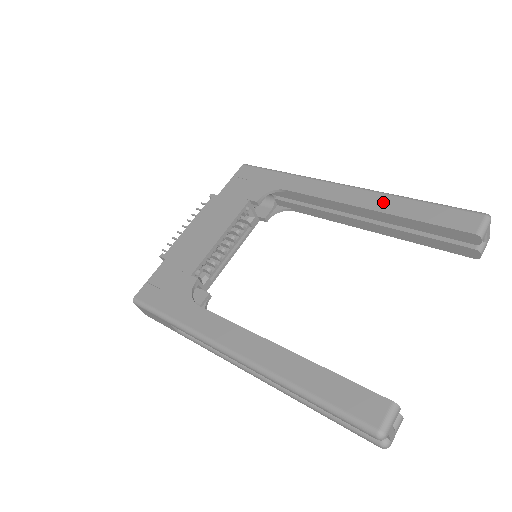
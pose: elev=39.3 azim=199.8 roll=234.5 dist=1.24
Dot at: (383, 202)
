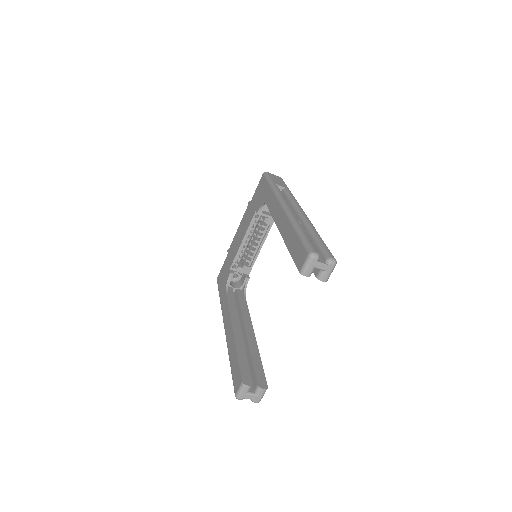
Dot at: (285, 228)
